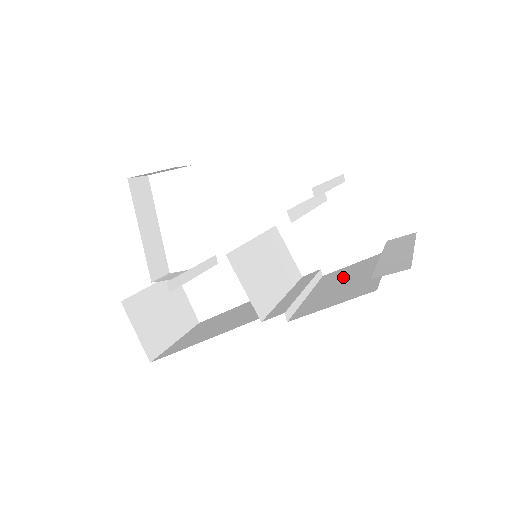
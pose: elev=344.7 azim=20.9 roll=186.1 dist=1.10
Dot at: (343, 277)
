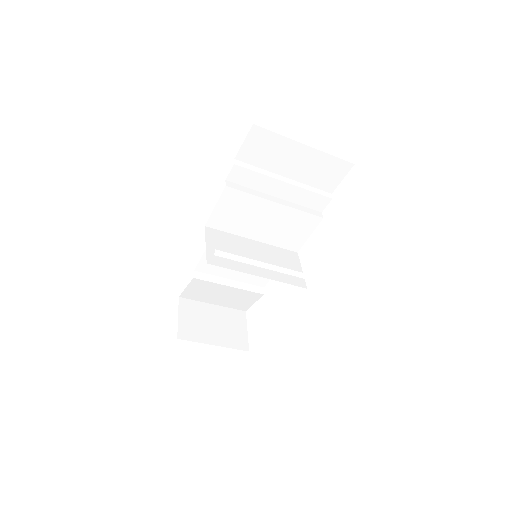
Dot at: occluded
